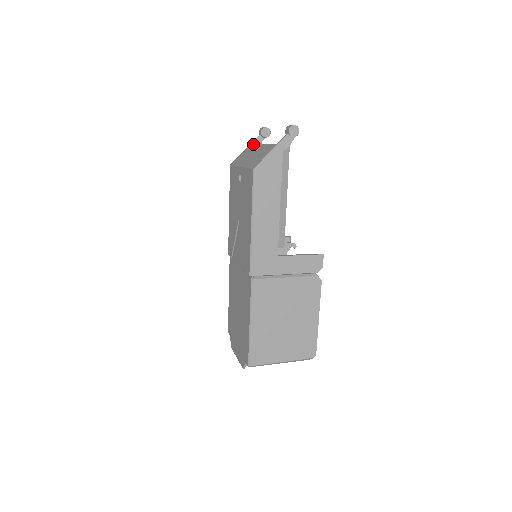
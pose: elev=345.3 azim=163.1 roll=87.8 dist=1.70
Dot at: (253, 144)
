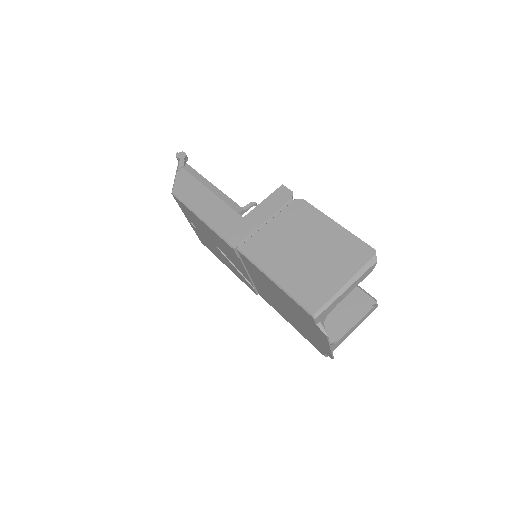
Dot at: occluded
